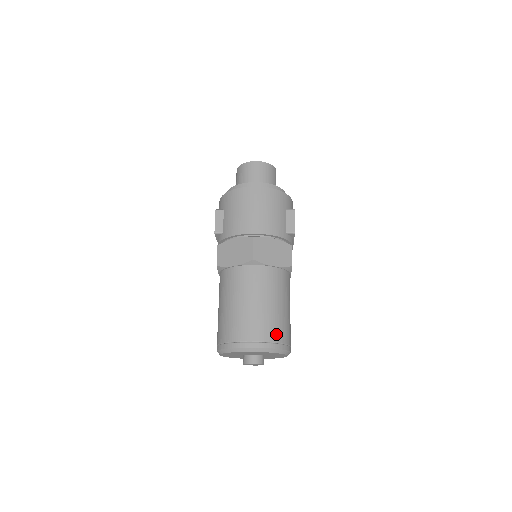
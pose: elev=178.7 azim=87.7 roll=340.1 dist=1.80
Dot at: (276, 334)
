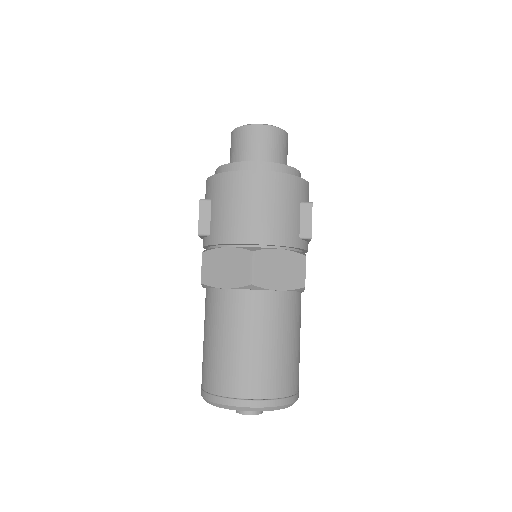
Dot at: (280, 386)
